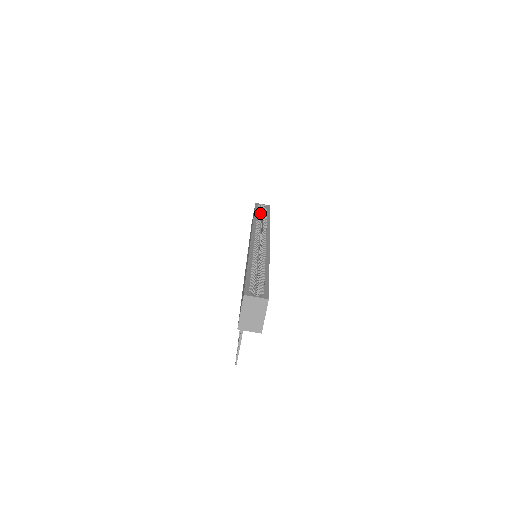
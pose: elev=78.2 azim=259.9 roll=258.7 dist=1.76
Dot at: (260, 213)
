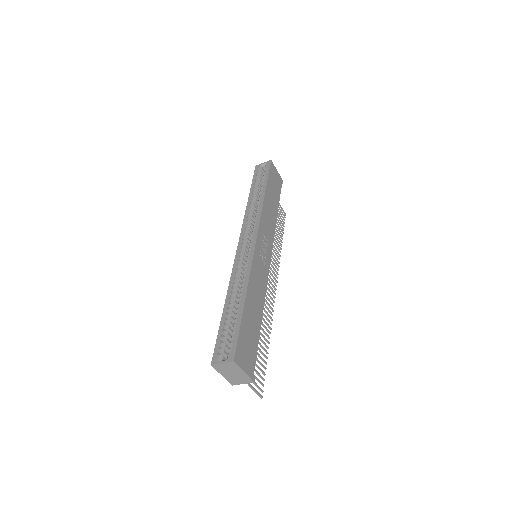
Dot at: (262, 179)
